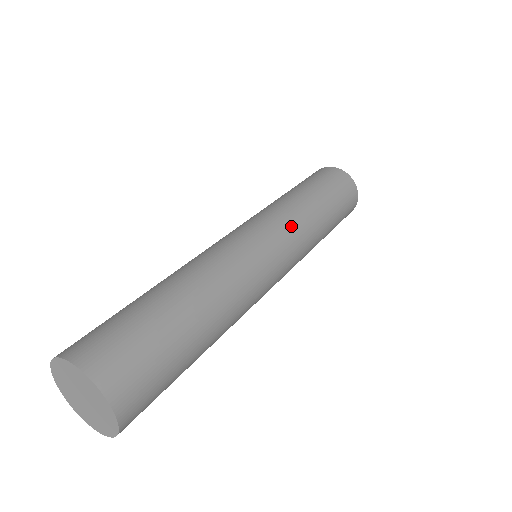
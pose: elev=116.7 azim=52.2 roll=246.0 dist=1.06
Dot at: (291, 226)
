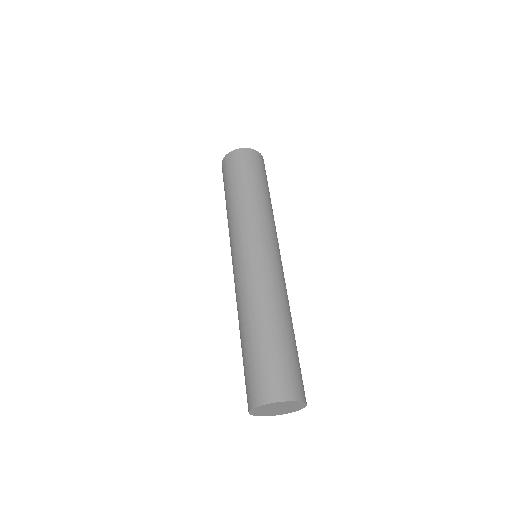
Dot at: (259, 224)
